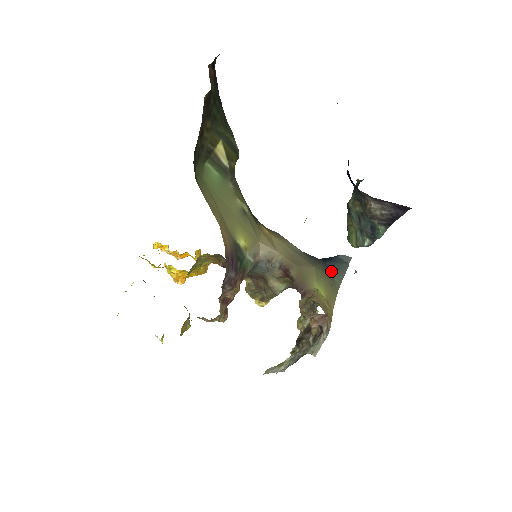
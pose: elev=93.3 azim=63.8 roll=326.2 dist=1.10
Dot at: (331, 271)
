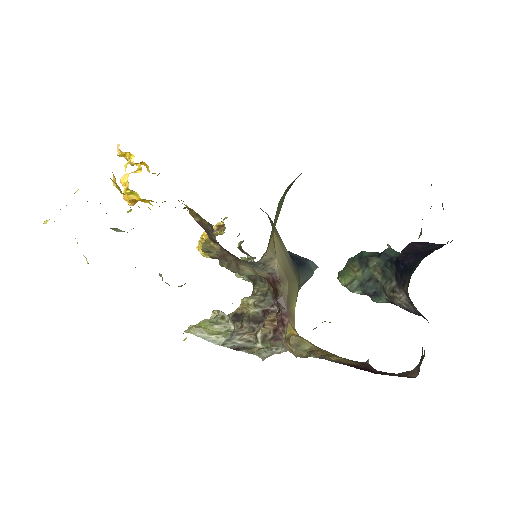
Dot at: (300, 278)
